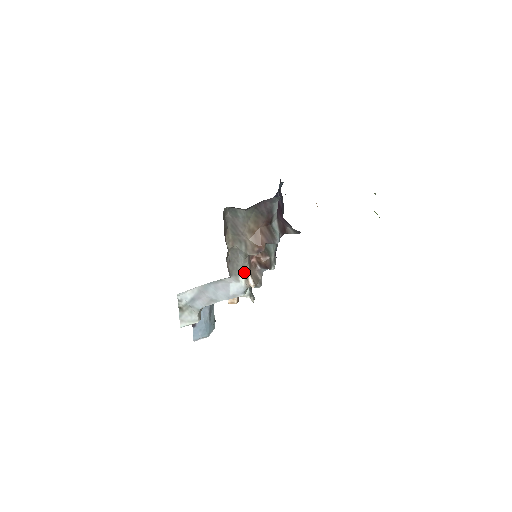
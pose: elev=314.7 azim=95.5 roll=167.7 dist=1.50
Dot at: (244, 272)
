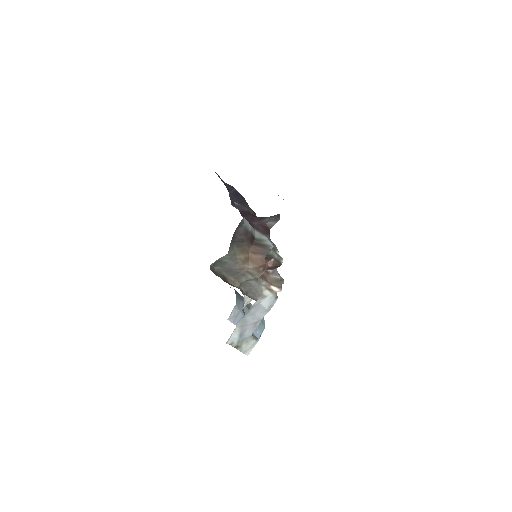
Dot at: (264, 288)
